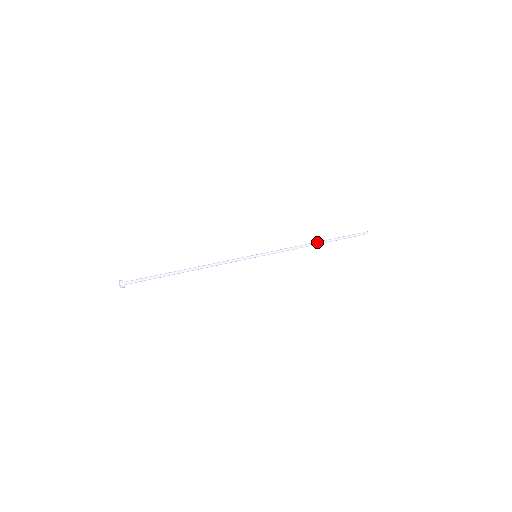
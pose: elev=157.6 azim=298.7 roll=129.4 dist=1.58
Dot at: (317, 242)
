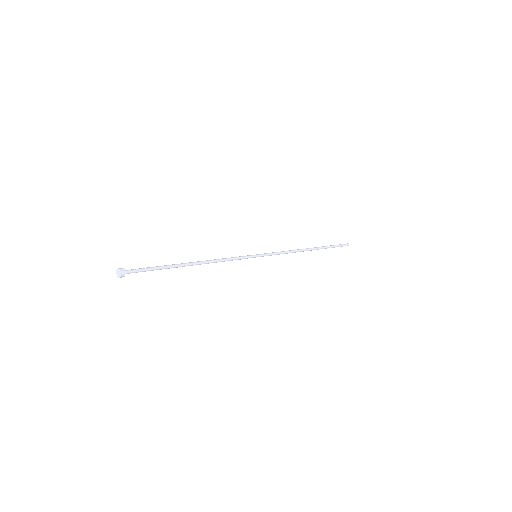
Dot at: (307, 248)
